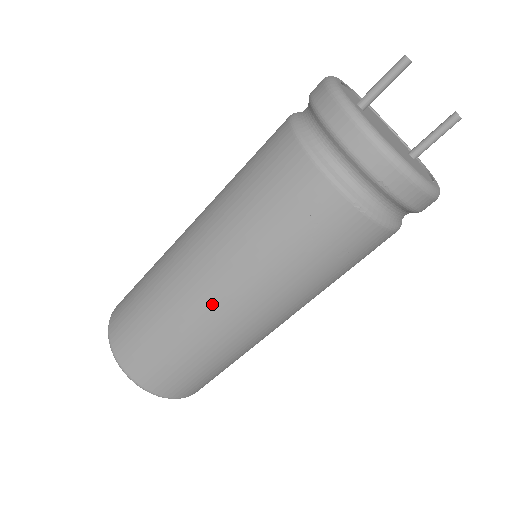
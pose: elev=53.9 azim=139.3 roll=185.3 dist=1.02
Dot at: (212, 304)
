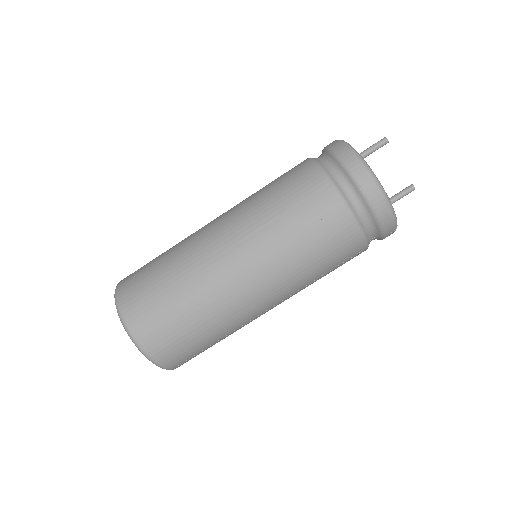
Dot at: (220, 258)
